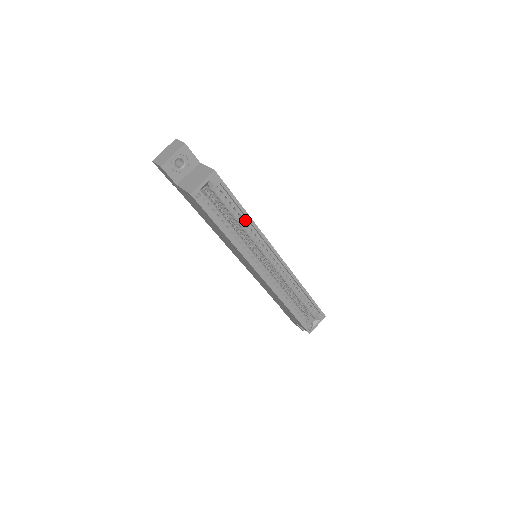
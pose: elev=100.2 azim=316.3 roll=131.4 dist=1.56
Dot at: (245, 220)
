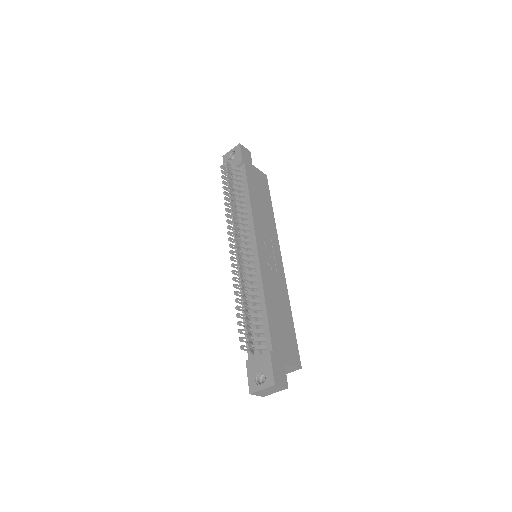
Dot at: occluded
